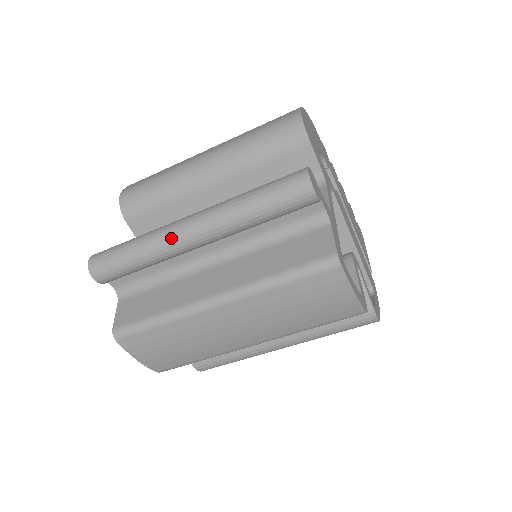
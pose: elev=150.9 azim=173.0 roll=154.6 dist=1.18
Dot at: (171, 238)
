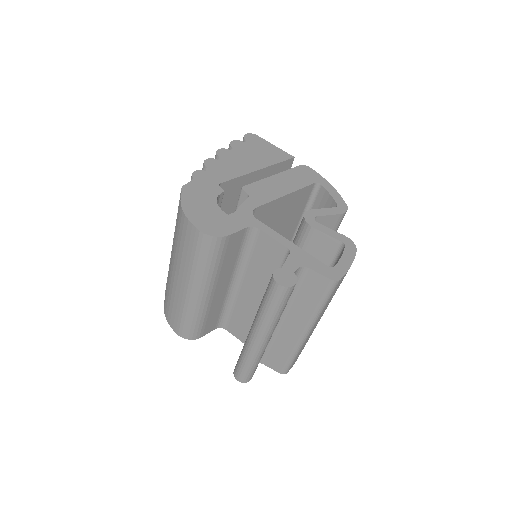
Dot at: (261, 349)
